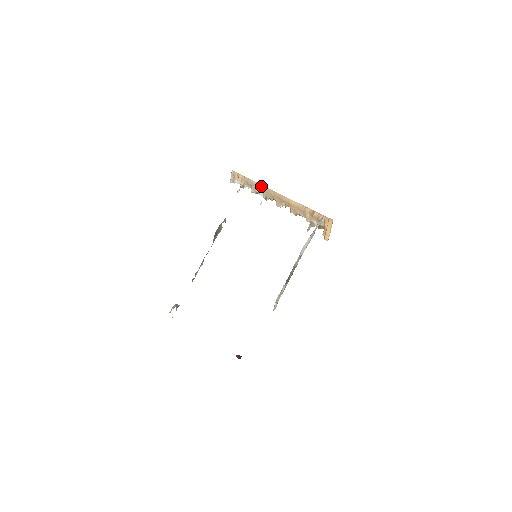
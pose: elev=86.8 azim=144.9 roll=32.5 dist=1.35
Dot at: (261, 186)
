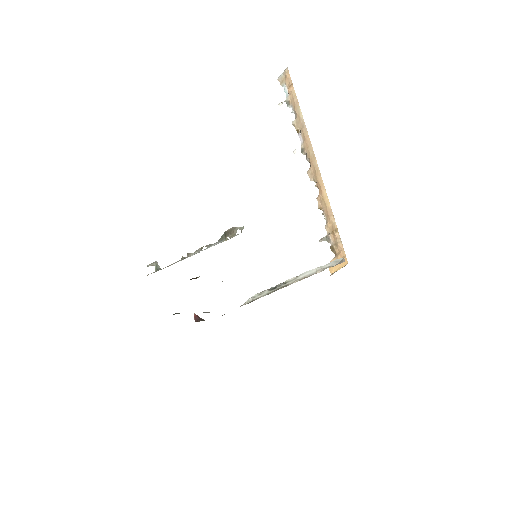
Dot at: (306, 131)
